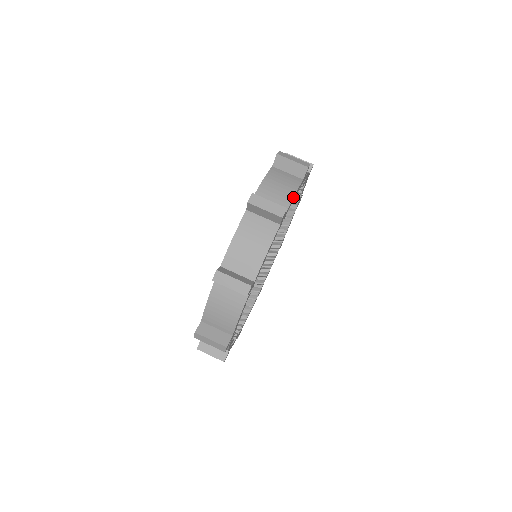
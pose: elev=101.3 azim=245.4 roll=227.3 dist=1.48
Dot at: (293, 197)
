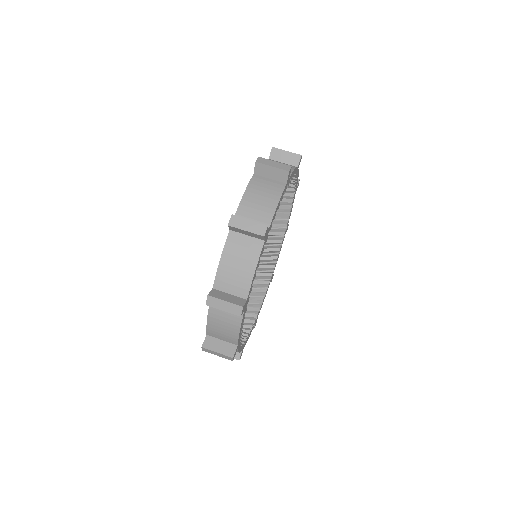
Dot at: (298, 173)
